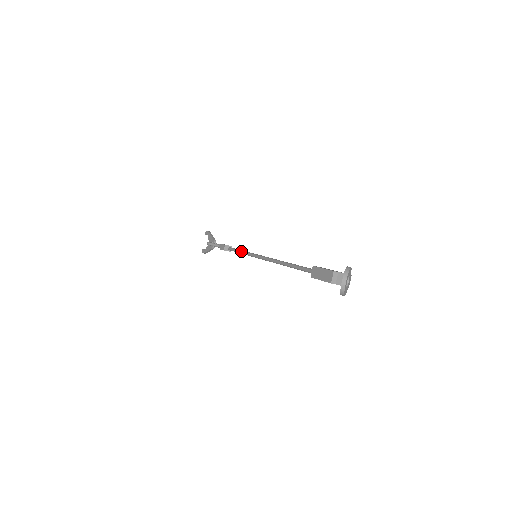
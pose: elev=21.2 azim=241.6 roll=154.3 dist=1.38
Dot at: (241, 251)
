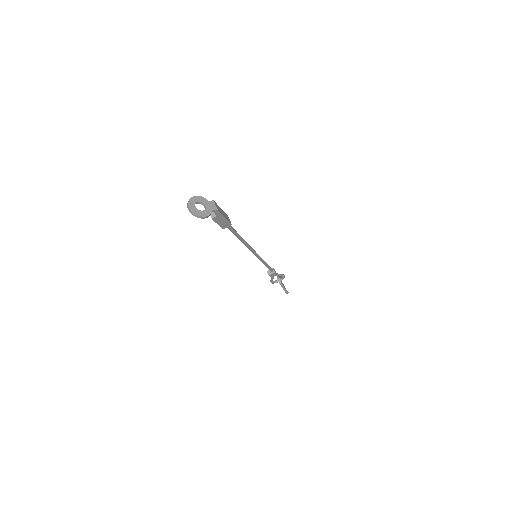
Dot at: occluded
